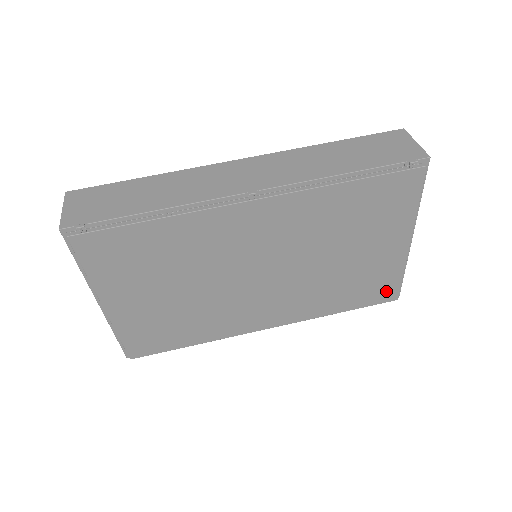
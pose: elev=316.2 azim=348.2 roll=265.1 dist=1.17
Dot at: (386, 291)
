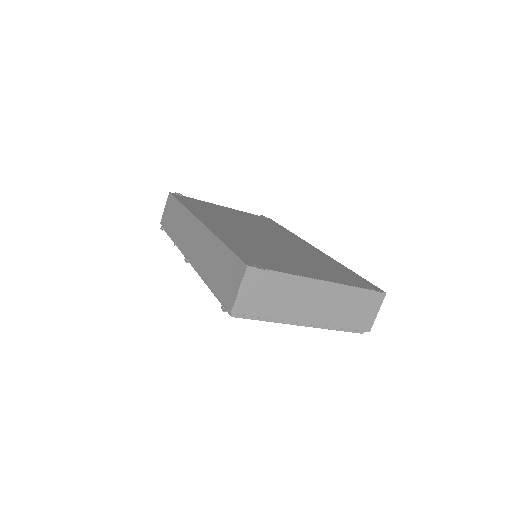
Dot at: occluded
